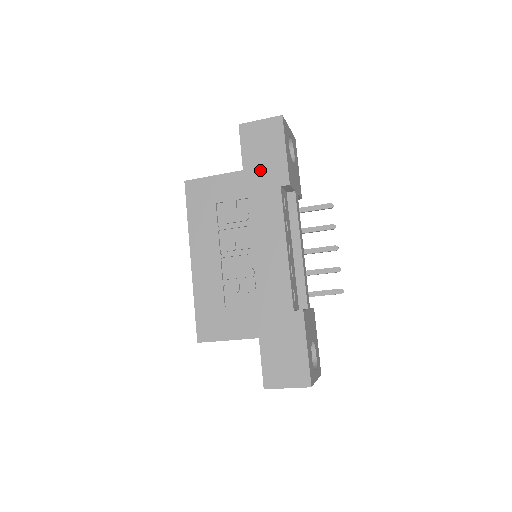
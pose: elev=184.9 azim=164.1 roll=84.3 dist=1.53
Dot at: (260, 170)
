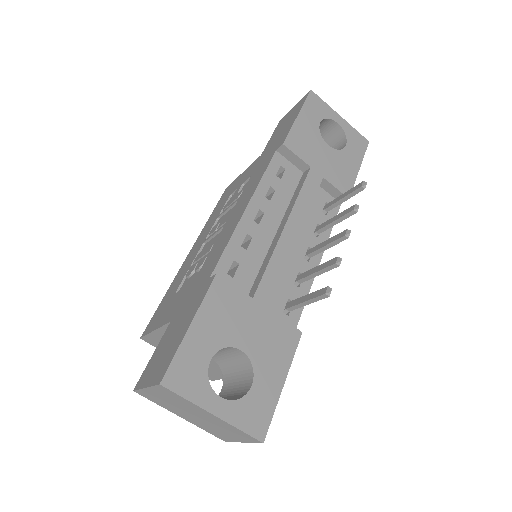
Dot at: (271, 146)
